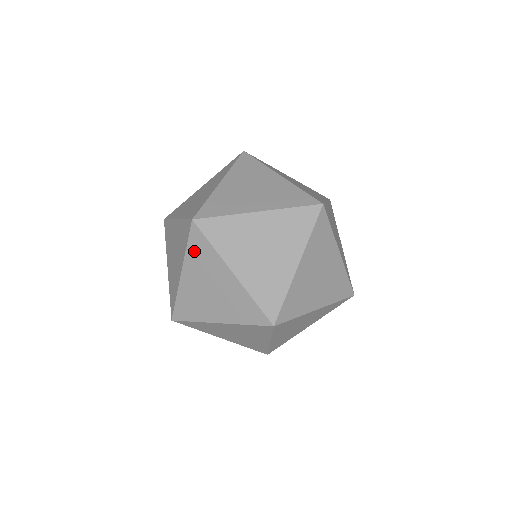
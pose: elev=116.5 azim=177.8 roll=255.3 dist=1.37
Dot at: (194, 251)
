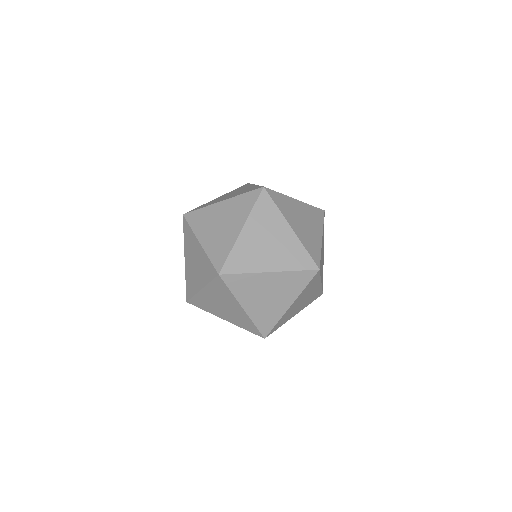
Dot at: (243, 199)
